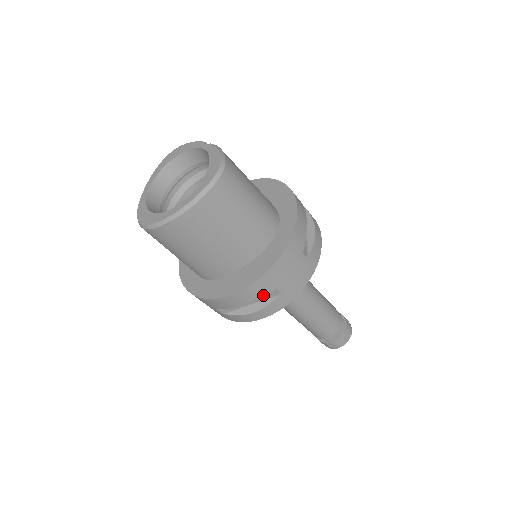
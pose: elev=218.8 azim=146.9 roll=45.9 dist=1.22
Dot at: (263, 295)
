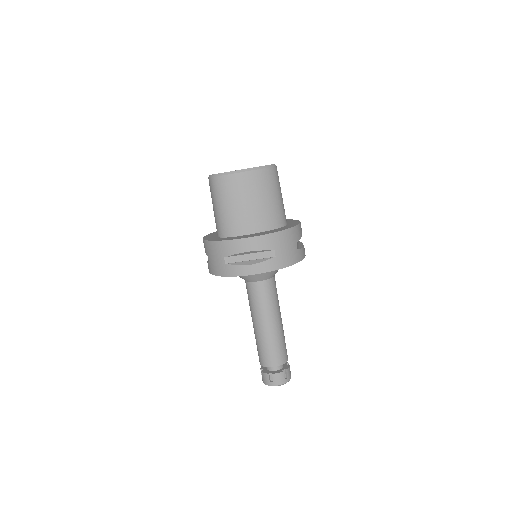
Dot at: (265, 250)
